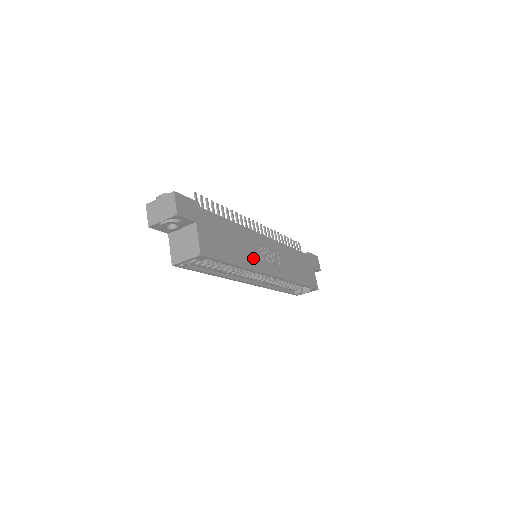
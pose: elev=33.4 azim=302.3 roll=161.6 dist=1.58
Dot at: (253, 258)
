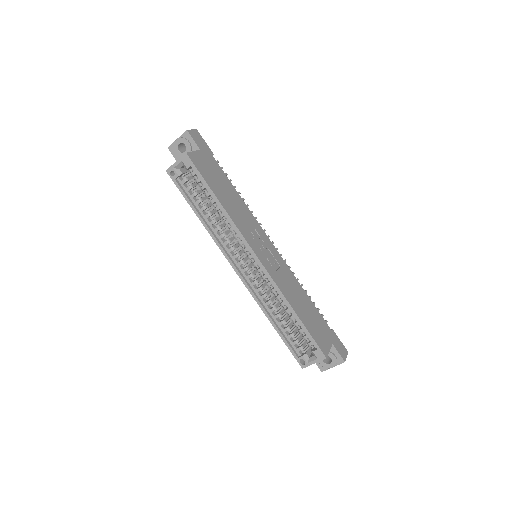
Dot at: (242, 224)
